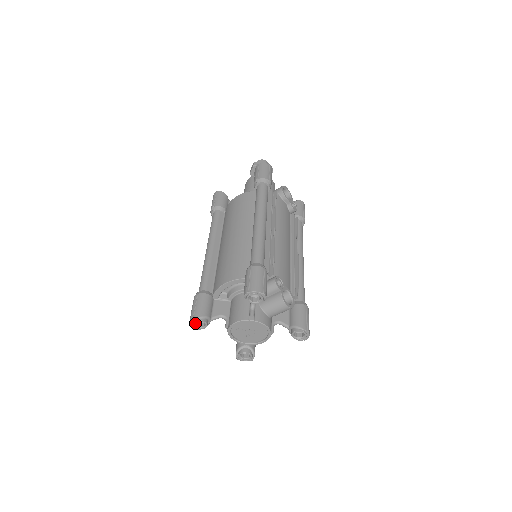
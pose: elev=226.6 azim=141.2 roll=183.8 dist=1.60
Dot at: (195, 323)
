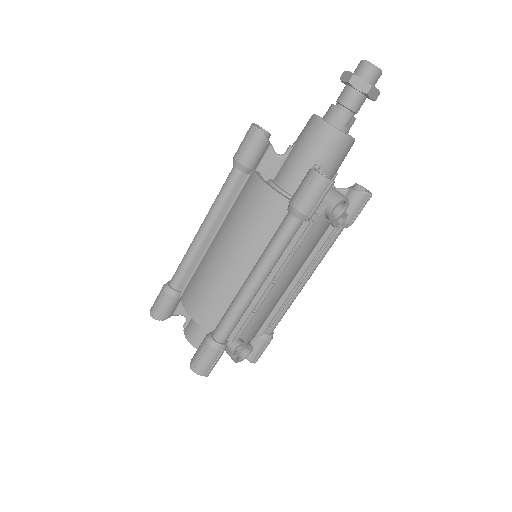
Dot at: occluded
